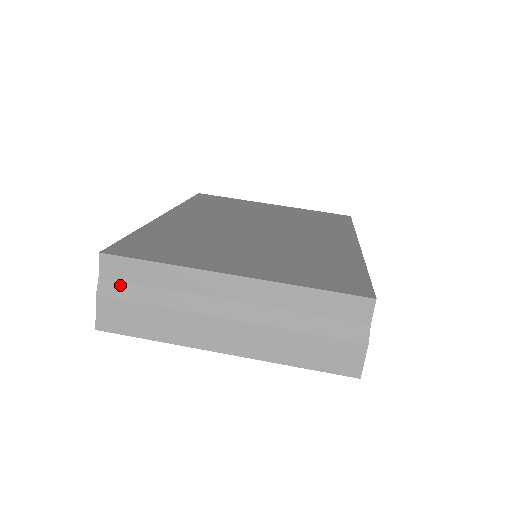
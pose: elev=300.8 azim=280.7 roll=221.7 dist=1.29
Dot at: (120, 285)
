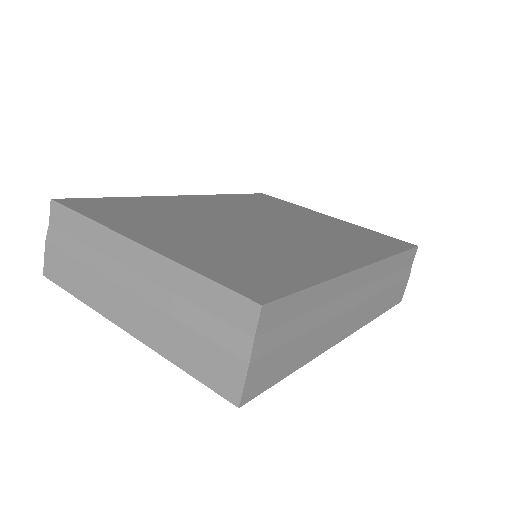
Dot at: (61, 234)
